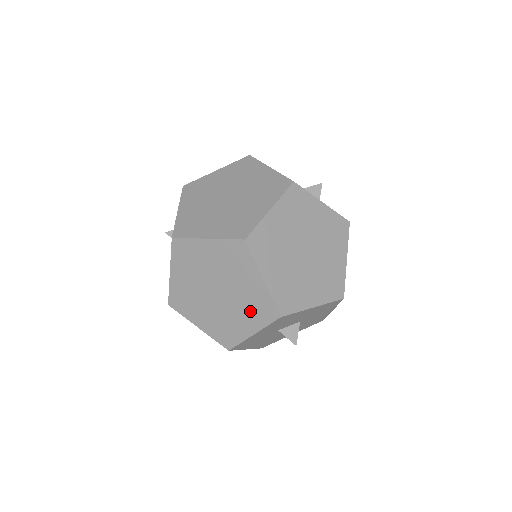
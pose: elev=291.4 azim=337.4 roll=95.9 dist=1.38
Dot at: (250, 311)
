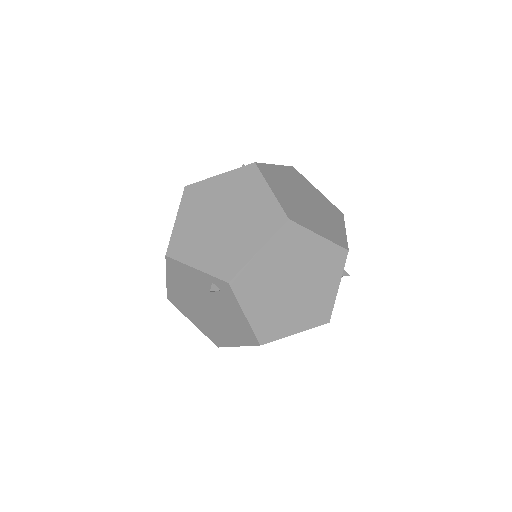
Dot at: (326, 272)
